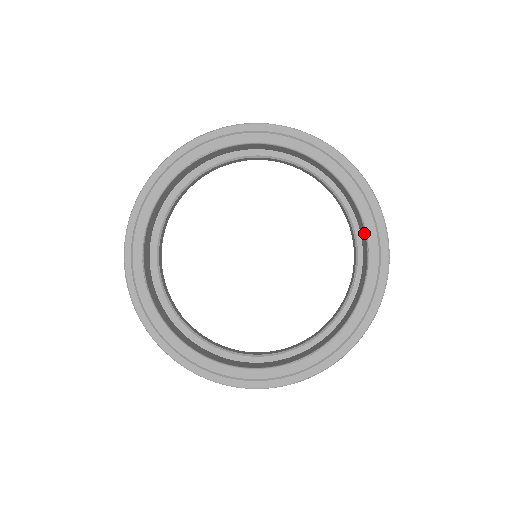
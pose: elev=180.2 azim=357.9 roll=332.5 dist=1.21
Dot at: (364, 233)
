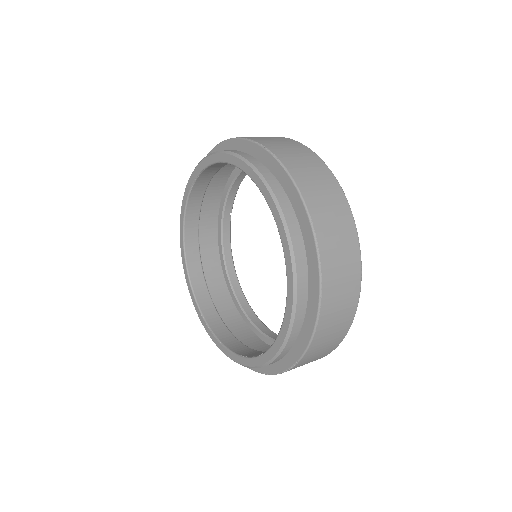
Dot at: (269, 348)
